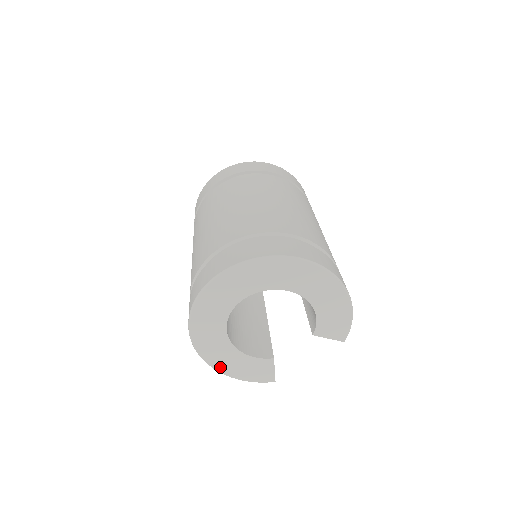
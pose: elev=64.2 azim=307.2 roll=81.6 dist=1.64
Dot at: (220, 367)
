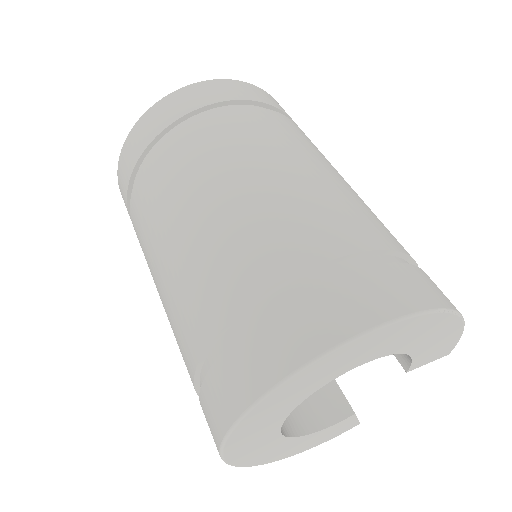
Dot at: (284, 456)
